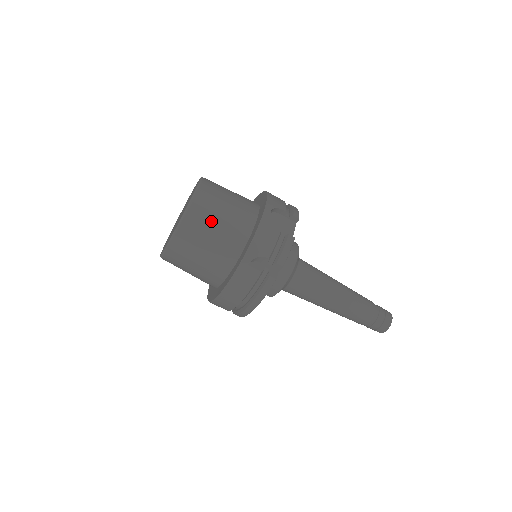
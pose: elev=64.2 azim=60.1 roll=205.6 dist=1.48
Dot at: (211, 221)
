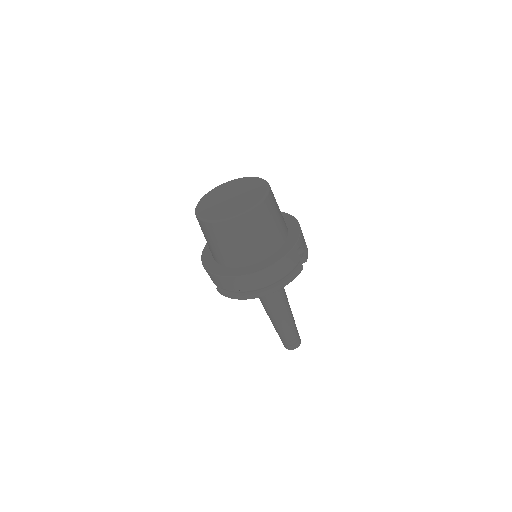
Dot at: (277, 208)
